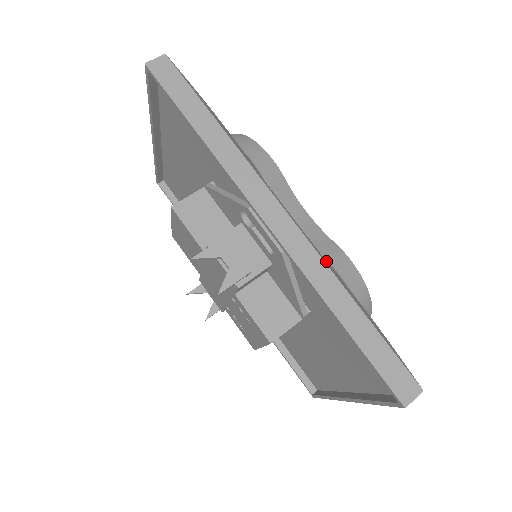
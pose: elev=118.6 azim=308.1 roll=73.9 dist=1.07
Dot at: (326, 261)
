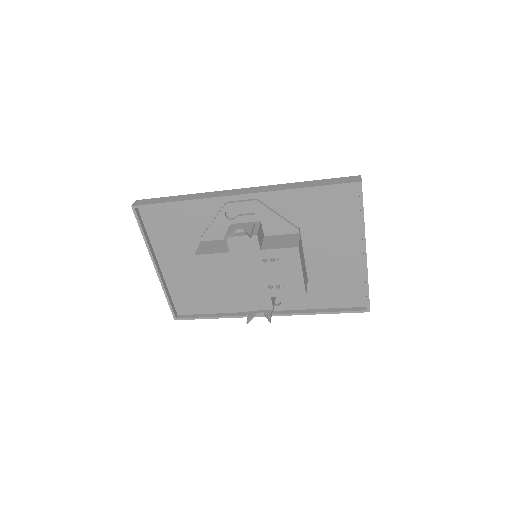
Dot at: occluded
